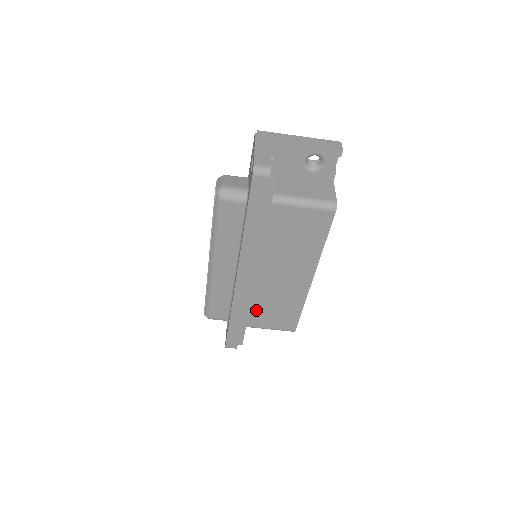
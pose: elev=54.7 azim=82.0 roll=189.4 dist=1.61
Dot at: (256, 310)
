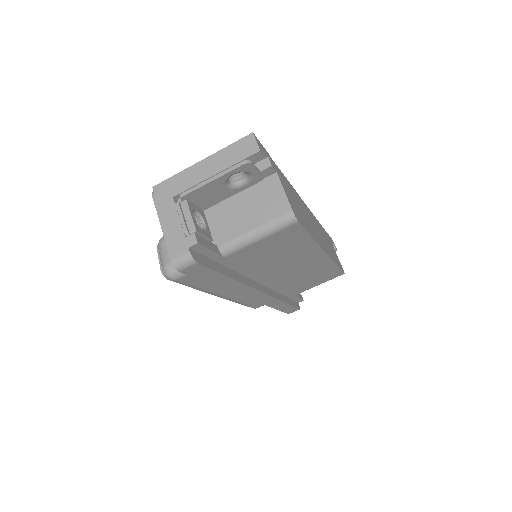
Dot at: (292, 288)
